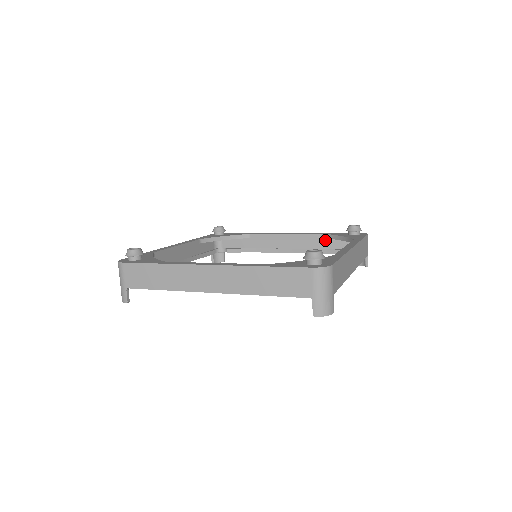
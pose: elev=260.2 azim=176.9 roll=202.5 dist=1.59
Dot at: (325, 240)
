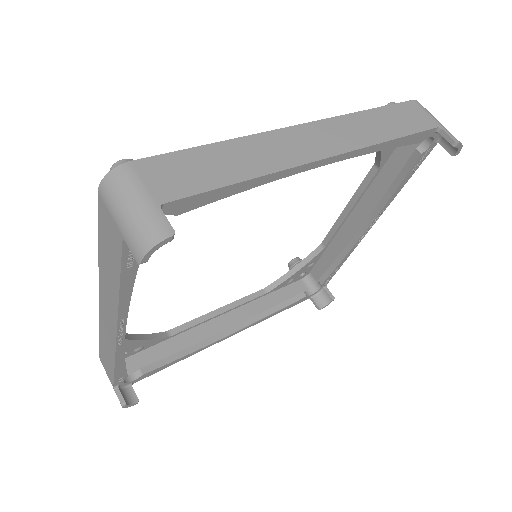
Dot at: (386, 168)
